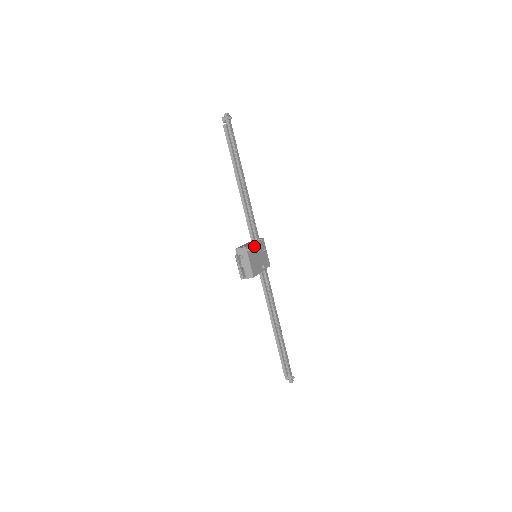
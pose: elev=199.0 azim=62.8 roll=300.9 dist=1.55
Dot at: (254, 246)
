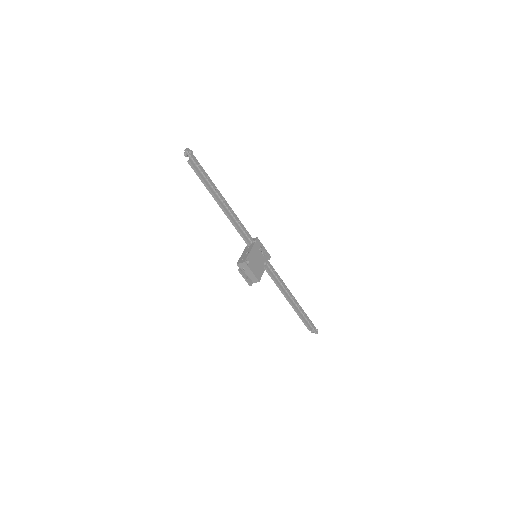
Dot at: (251, 254)
